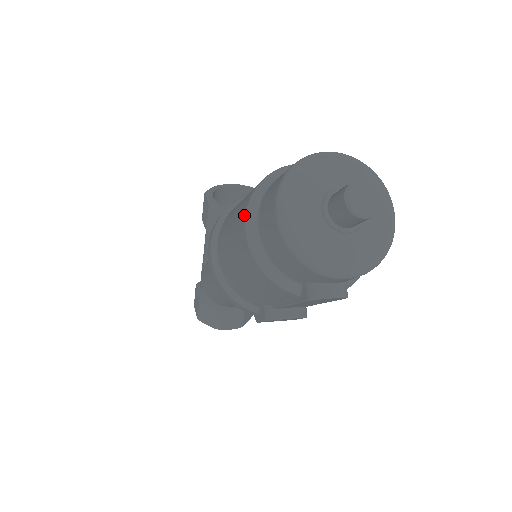
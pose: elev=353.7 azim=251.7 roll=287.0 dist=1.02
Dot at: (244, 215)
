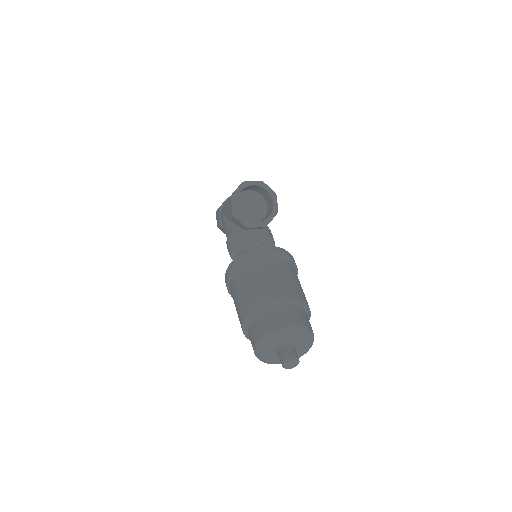
Dot at: (243, 319)
